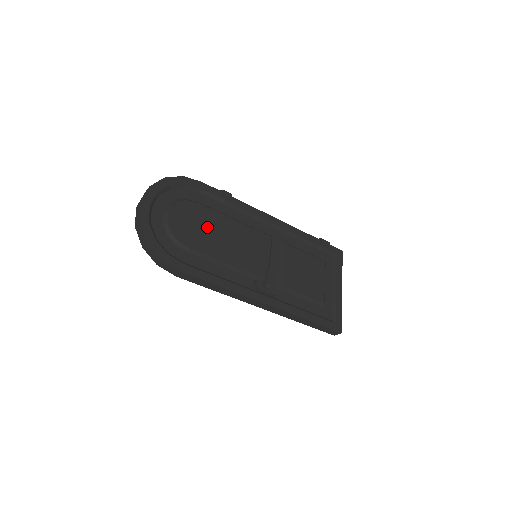
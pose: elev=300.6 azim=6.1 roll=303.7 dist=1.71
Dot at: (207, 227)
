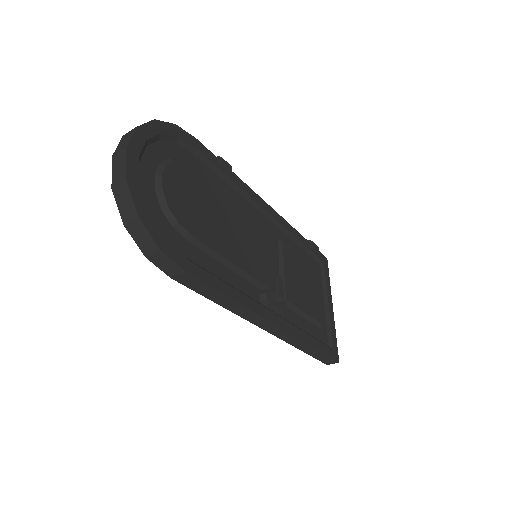
Dot at: (208, 206)
